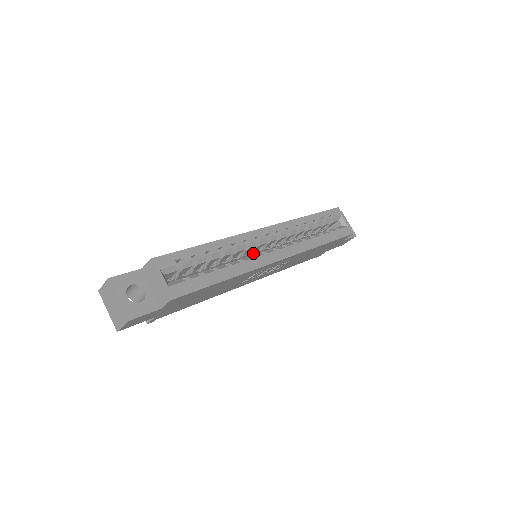
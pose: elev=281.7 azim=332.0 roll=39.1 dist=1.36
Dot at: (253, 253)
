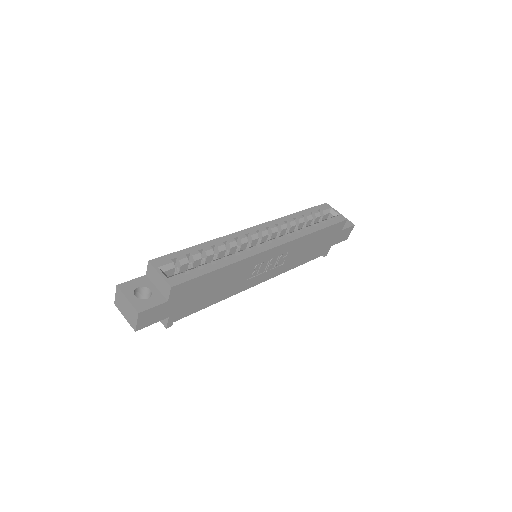
Dot at: occluded
